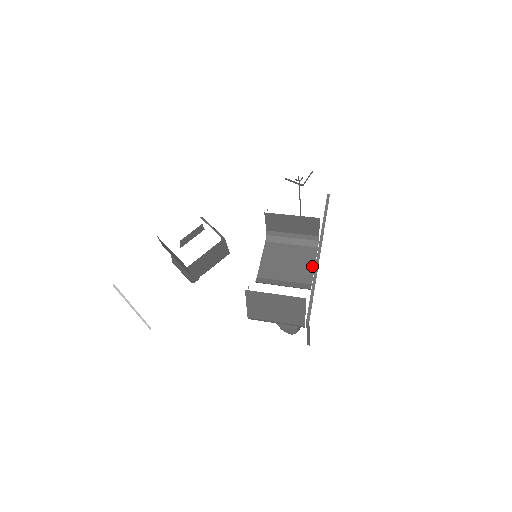
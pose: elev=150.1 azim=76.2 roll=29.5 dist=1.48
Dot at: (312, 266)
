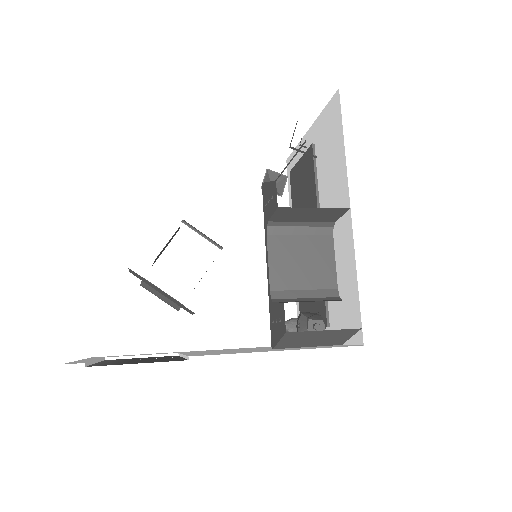
Dot at: (332, 263)
